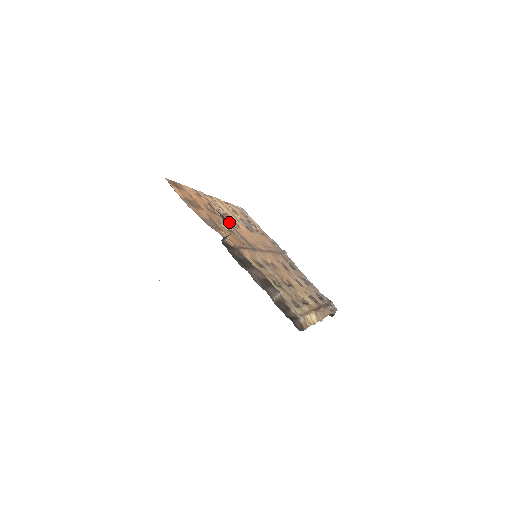
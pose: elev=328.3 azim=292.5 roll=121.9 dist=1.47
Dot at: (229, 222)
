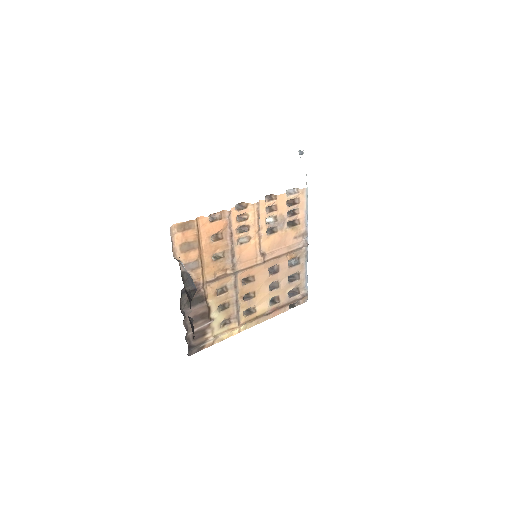
Dot at: (235, 242)
